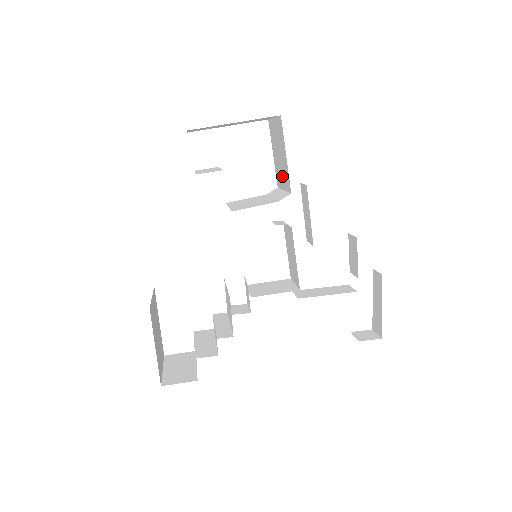
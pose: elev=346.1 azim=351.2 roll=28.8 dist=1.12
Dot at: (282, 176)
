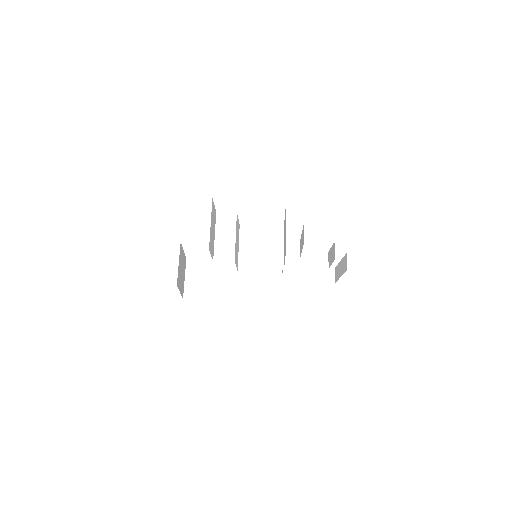
Dot at: (284, 243)
